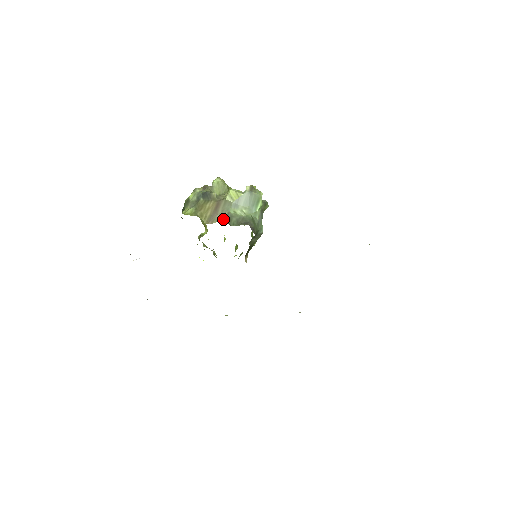
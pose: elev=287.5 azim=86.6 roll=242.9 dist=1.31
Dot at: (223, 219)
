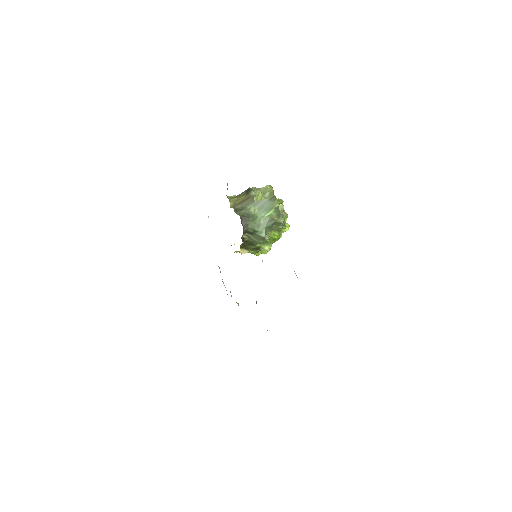
Dot at: (239, 208)
